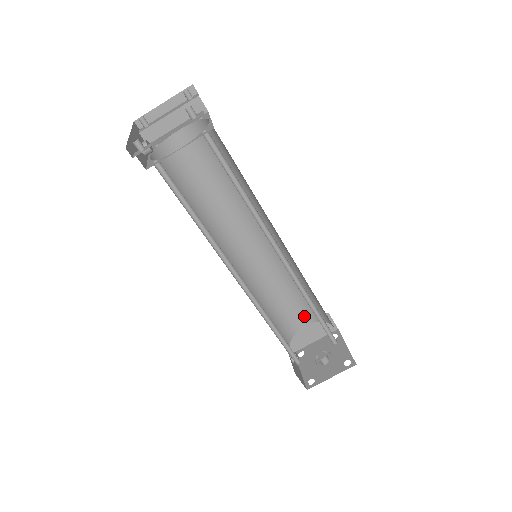
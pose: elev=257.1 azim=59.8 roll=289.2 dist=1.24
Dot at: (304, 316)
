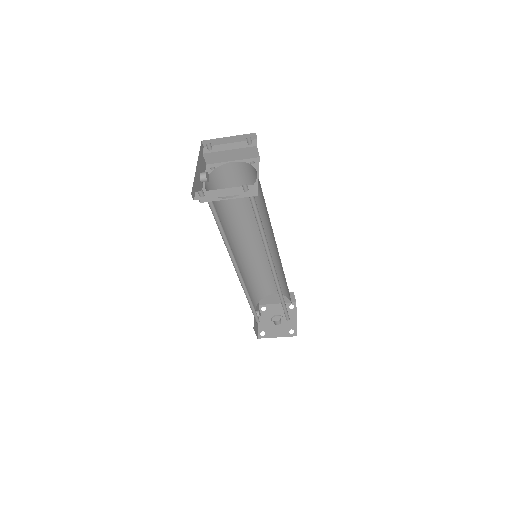
Dot at: (276, 289)
